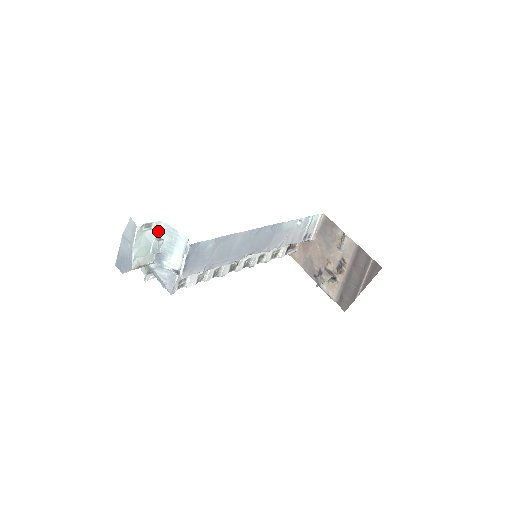
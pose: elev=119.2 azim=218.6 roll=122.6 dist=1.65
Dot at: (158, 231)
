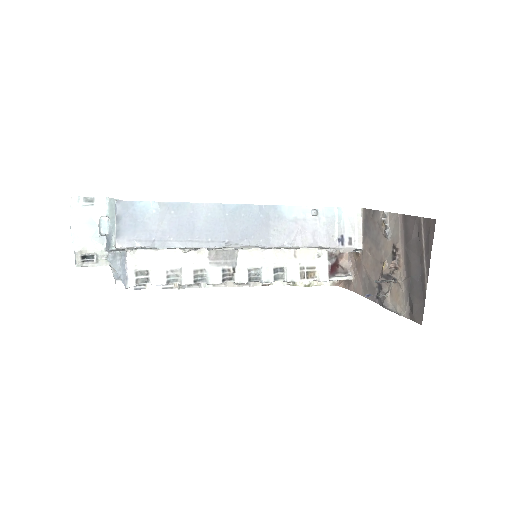
Dot at: (104, 210)
